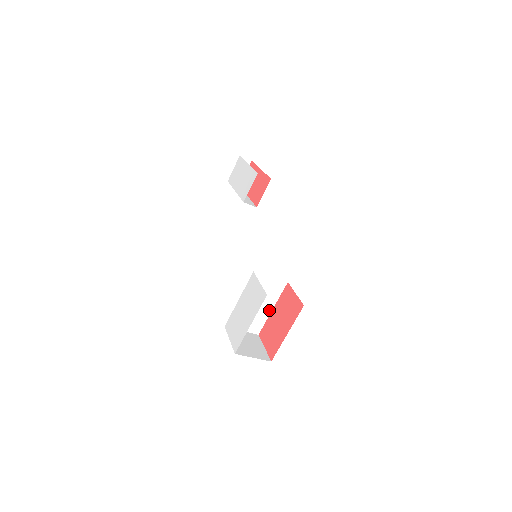
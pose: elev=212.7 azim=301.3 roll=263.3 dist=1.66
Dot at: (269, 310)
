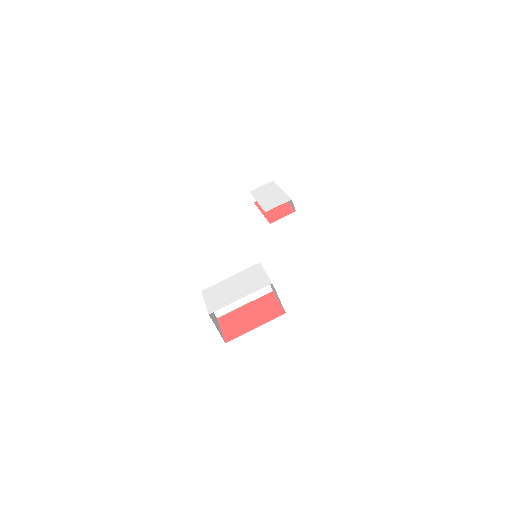
Dot at: (242, 303)
